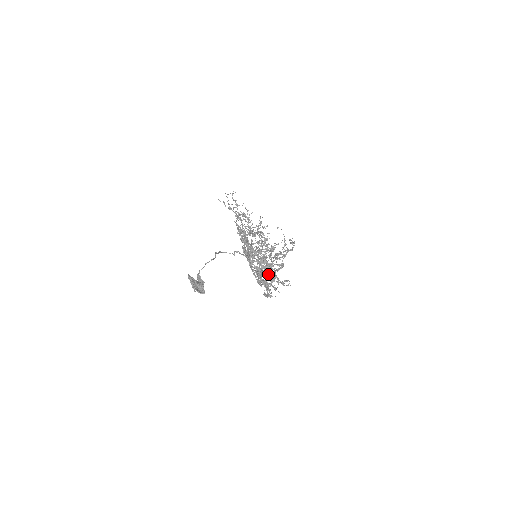
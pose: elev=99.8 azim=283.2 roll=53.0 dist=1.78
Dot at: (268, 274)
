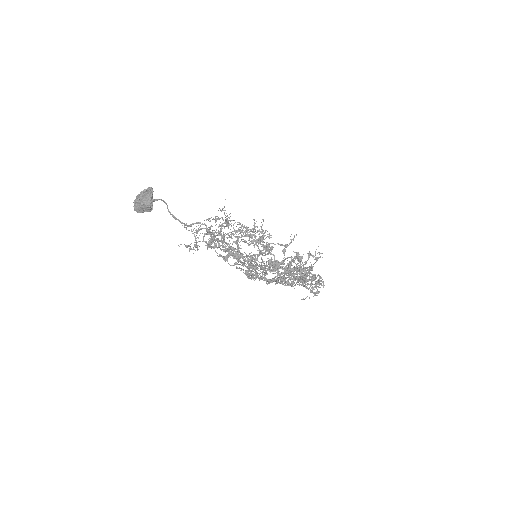
Dot at: occluded
